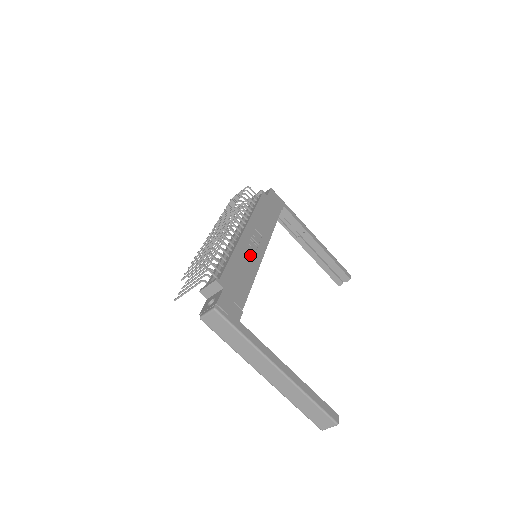
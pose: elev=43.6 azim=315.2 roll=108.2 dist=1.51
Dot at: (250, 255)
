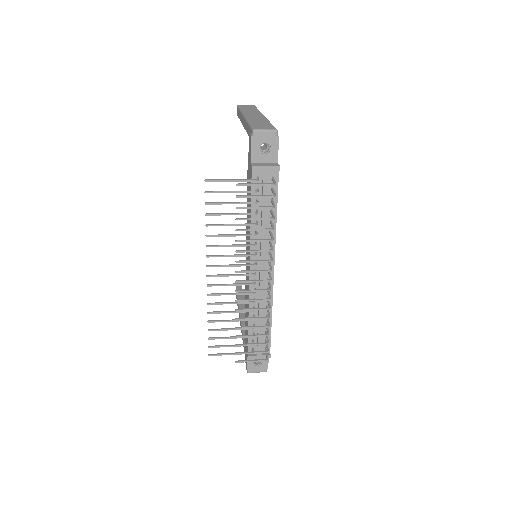
Dot at: occluded
